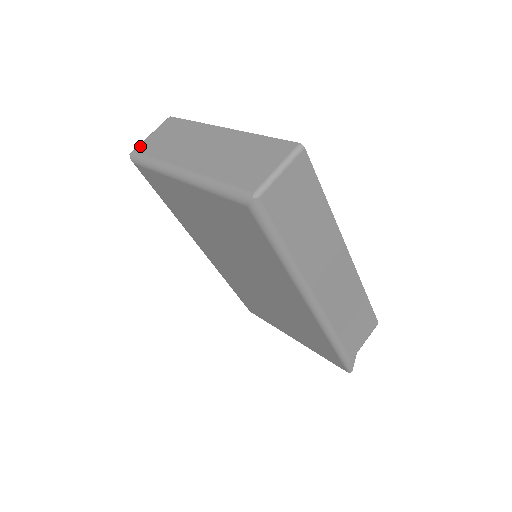
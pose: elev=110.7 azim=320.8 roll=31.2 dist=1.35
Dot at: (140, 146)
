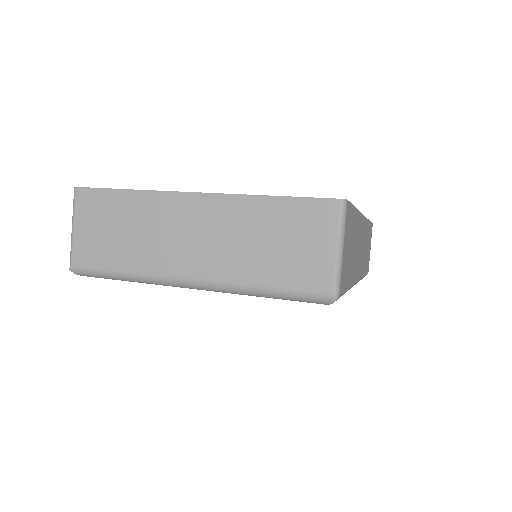
Dot at: (76, 254)
